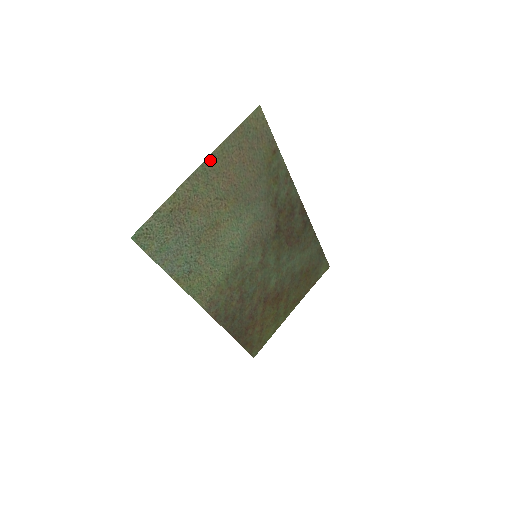
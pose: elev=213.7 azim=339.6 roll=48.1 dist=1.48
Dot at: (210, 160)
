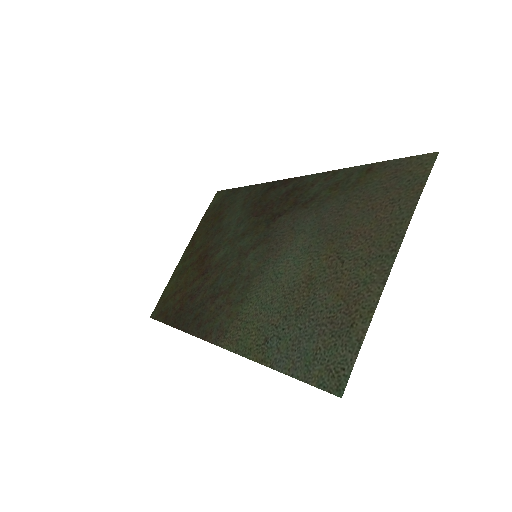
Dot at: (395, 243)
